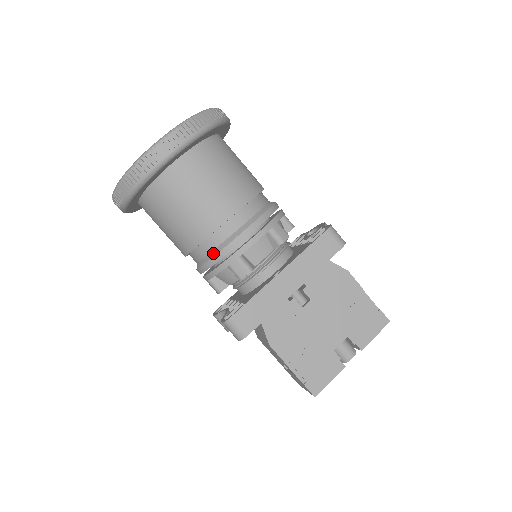
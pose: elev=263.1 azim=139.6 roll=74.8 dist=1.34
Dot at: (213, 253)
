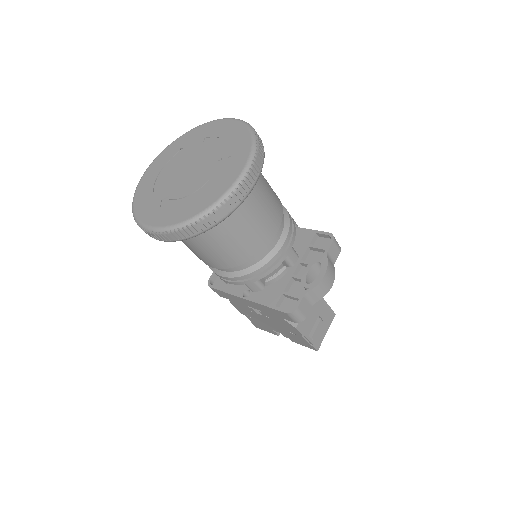
Dot at: occluded
